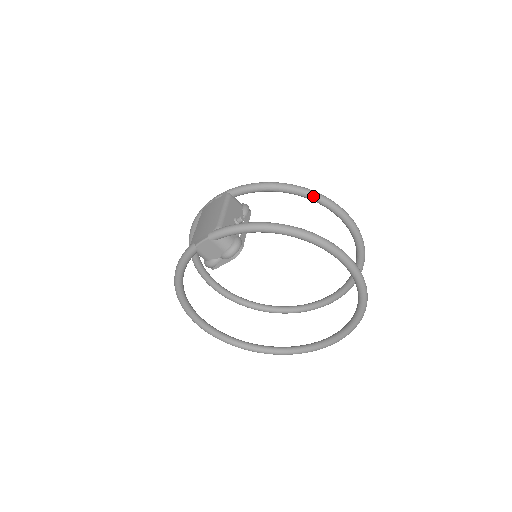
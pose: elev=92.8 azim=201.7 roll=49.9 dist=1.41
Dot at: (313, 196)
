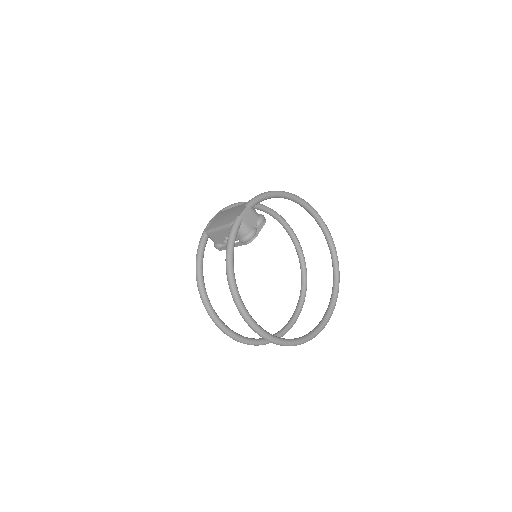
Dot at: (267, 207)
